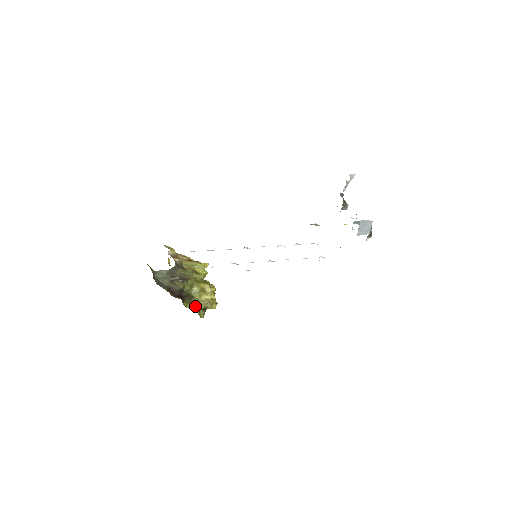
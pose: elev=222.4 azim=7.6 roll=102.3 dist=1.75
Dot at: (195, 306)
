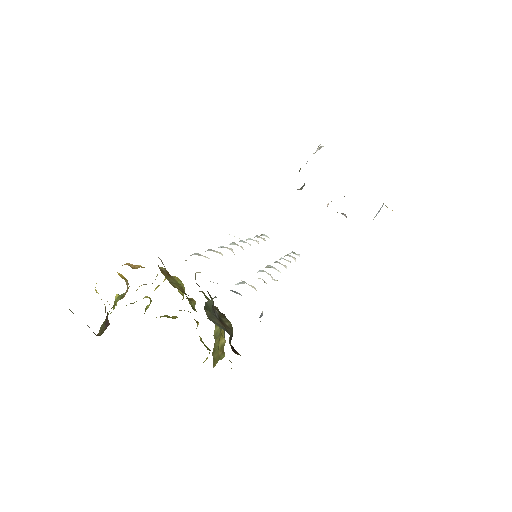
Dot at: occluded
